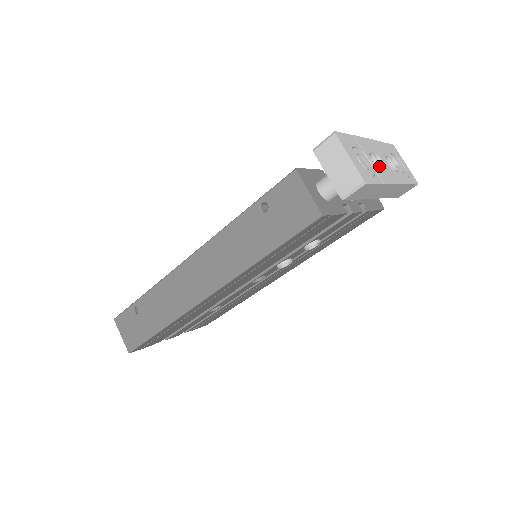
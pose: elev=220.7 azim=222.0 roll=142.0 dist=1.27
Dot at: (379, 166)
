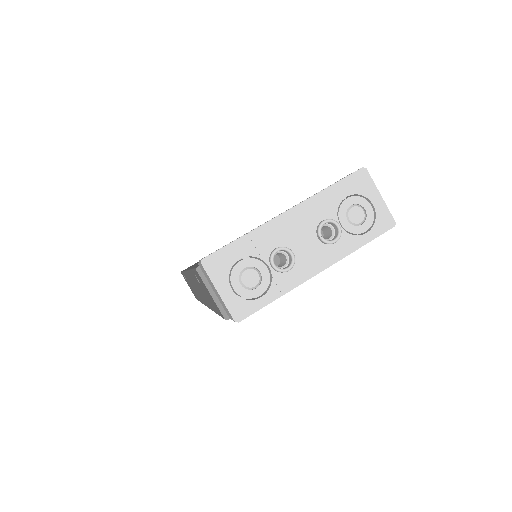
Dot at: (279, 271)
